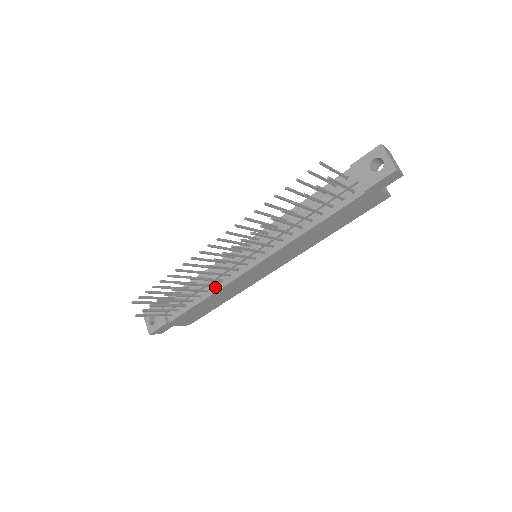
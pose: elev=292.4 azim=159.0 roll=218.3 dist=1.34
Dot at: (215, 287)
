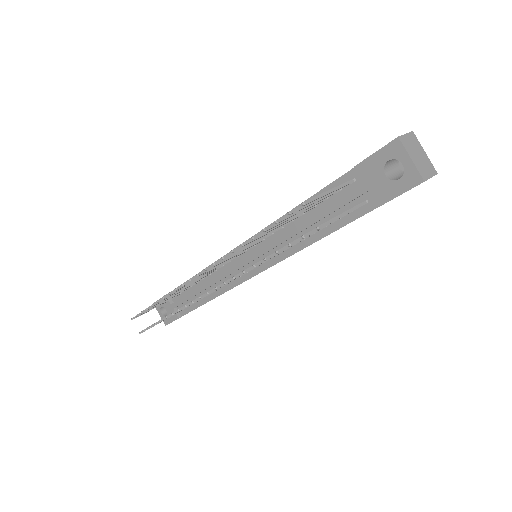
Dot at: (218, 290)
